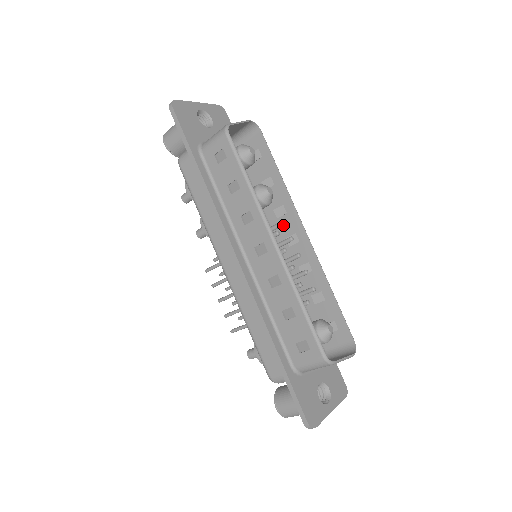
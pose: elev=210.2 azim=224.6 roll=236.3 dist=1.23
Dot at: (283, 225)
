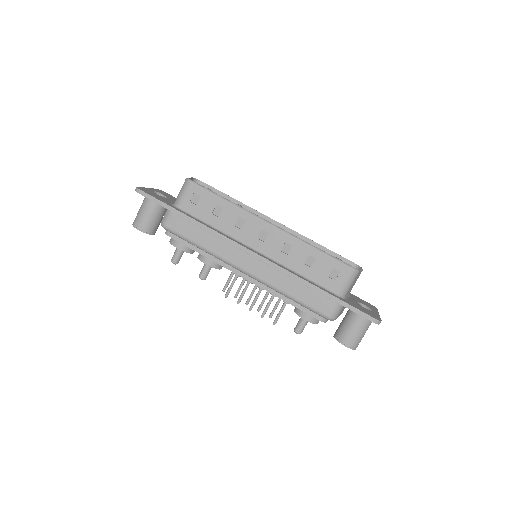
Dot at: occluded
